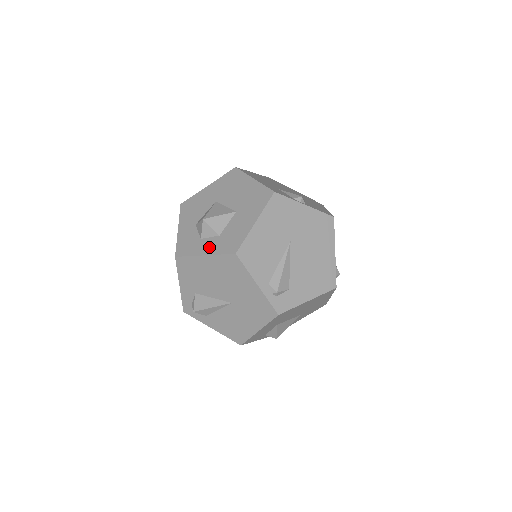
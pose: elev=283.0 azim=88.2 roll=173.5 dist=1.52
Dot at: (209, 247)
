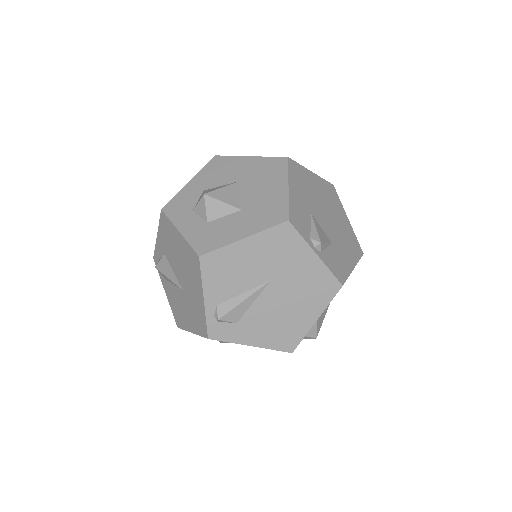
Dot at: (189, 226)
